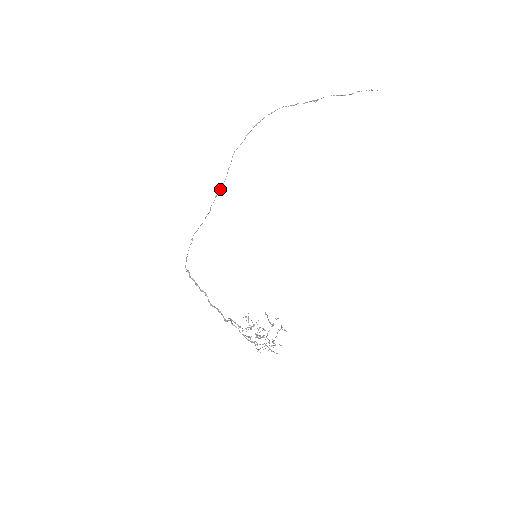
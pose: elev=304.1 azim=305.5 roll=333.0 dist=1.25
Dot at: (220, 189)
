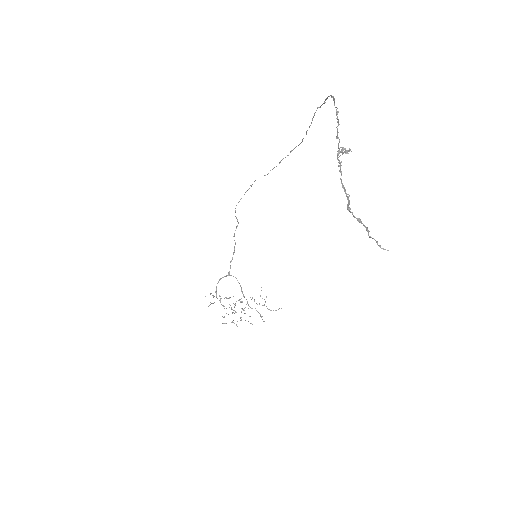
Dot at: (298, 145)
